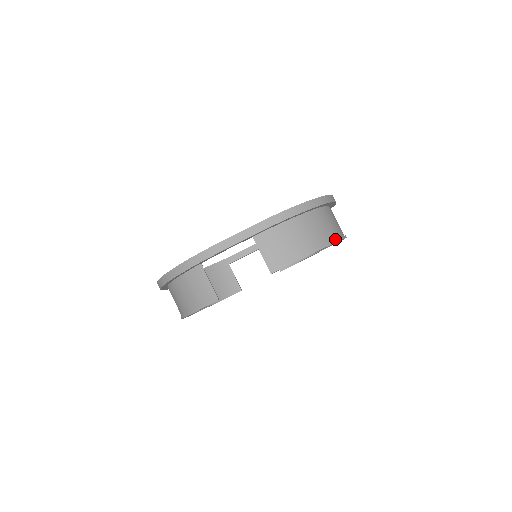
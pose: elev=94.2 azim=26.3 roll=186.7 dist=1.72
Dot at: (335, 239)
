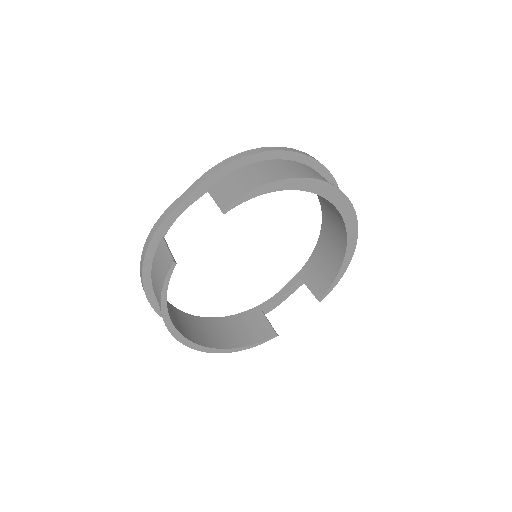
Dot at: (310, 178)
